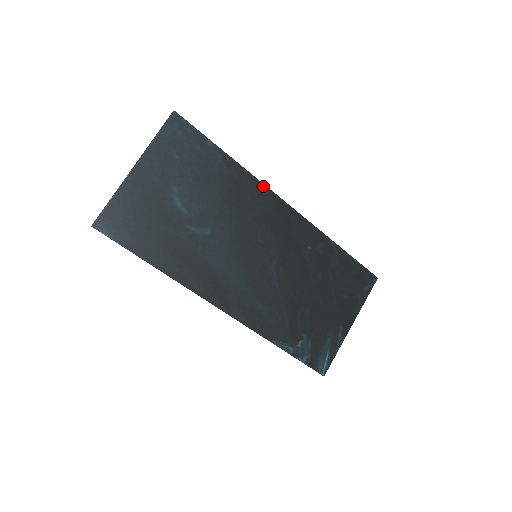
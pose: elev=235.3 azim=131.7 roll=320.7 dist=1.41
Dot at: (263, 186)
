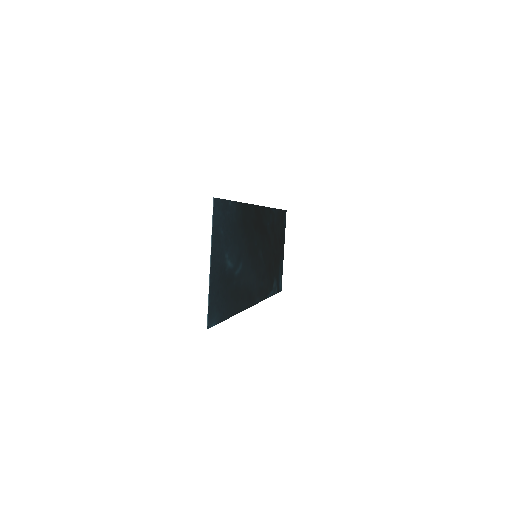
Dot at: (251, 206)
